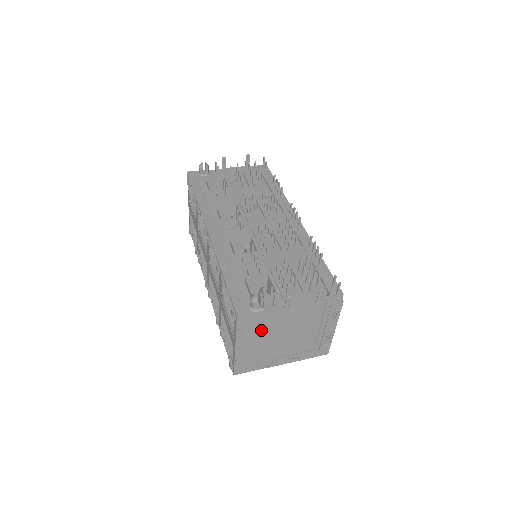
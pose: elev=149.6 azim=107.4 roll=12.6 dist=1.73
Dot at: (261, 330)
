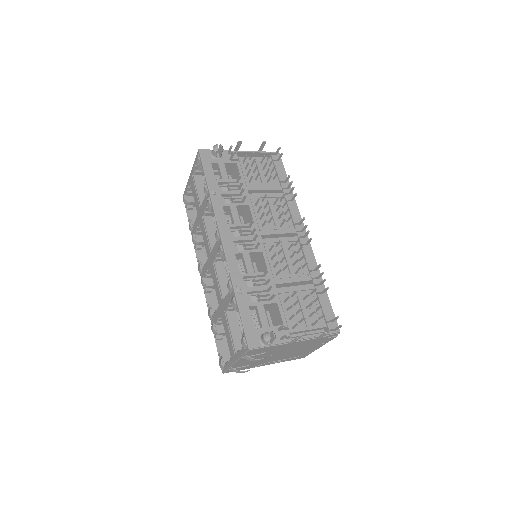
Dot at: (262, 353)
